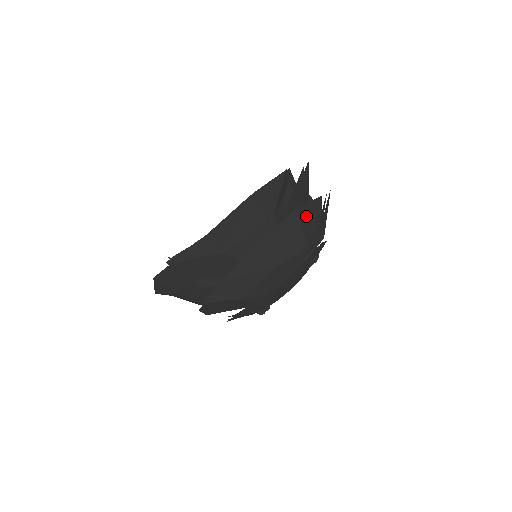
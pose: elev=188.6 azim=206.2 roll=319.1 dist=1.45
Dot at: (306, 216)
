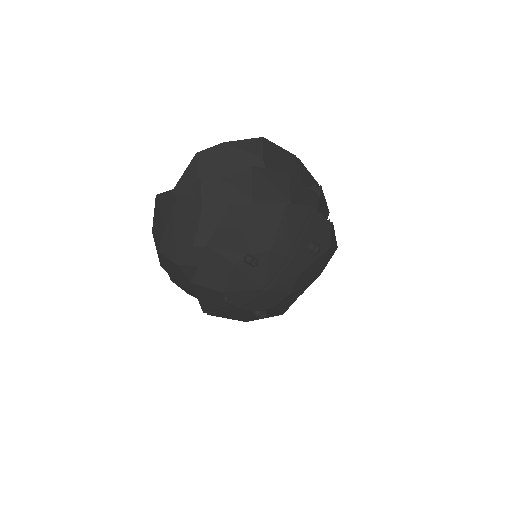
Dot at: occluded
